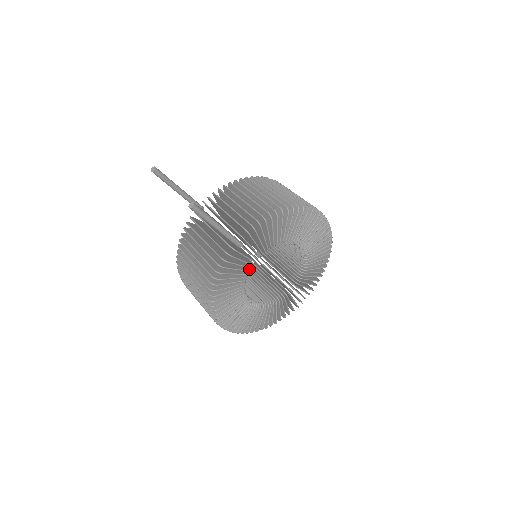
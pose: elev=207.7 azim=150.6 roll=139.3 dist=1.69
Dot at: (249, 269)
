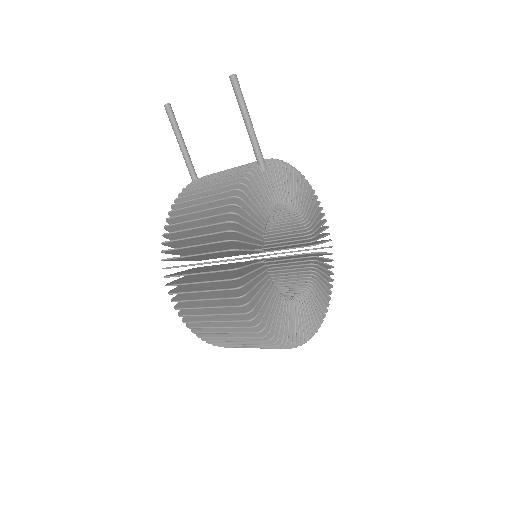
Dot at: occluded
